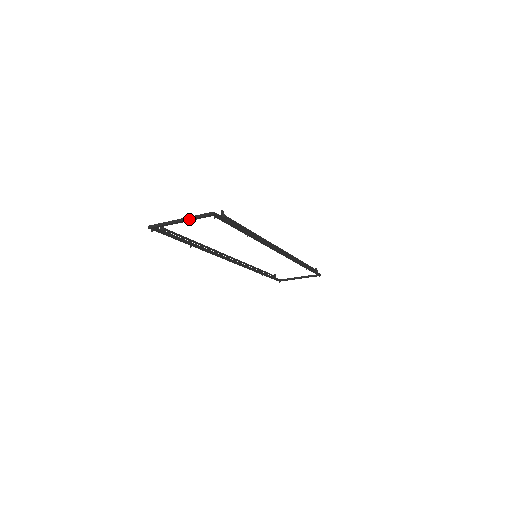
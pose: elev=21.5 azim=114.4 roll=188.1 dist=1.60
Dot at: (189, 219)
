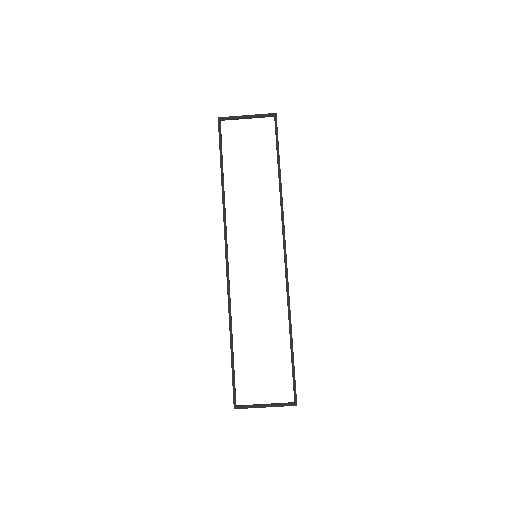
Dot at: (255, 114)
